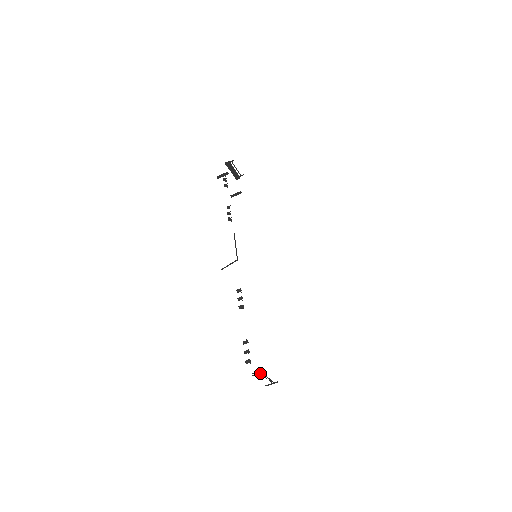
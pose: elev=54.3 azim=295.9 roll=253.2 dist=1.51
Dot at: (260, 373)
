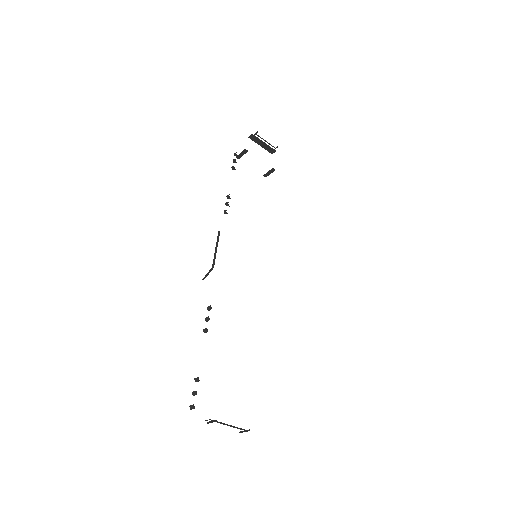
Dot at: (212, 421)
